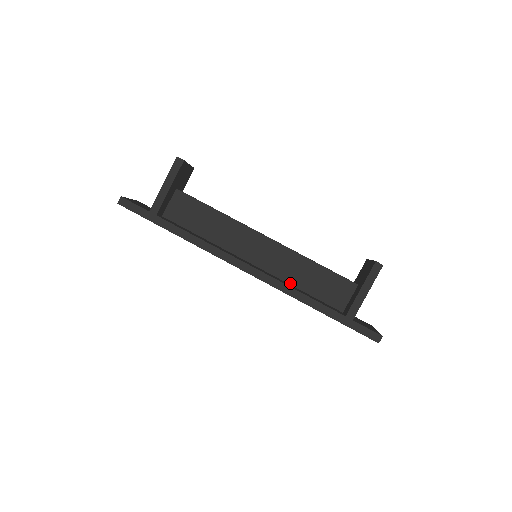
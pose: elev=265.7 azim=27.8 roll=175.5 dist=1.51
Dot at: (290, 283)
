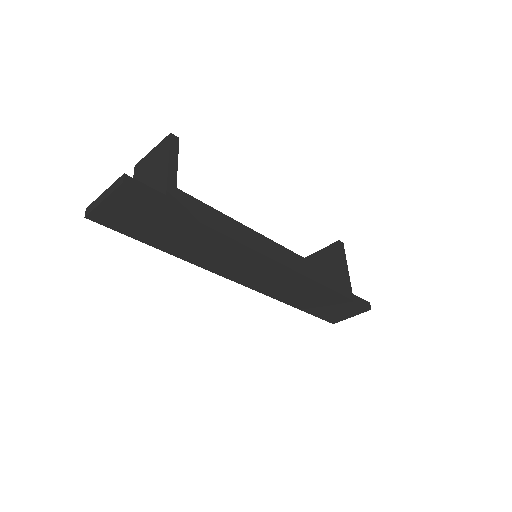
Dot at: occluded
